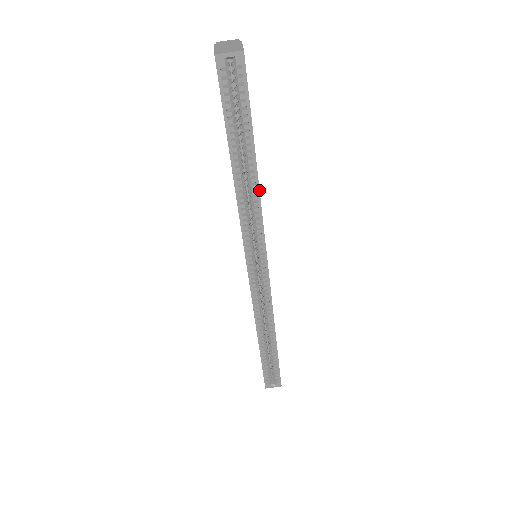
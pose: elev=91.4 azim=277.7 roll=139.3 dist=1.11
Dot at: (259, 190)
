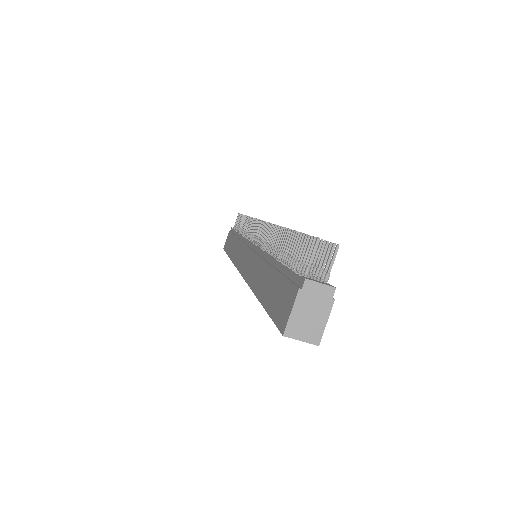
Dot at: occluded
